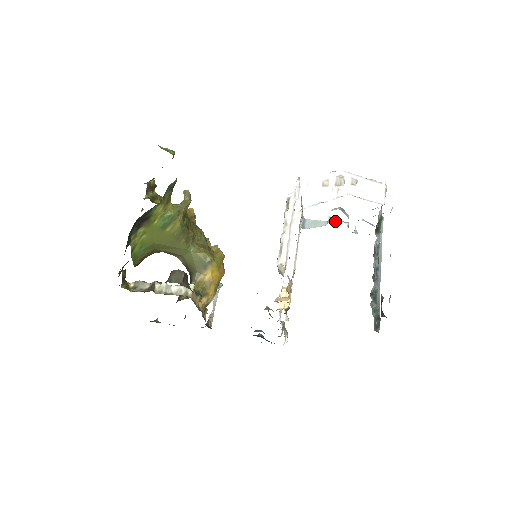
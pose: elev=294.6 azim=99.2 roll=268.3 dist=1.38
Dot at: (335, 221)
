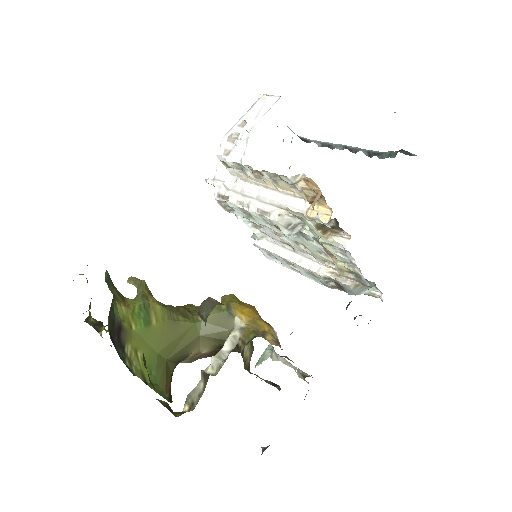
Dot at: occluded
